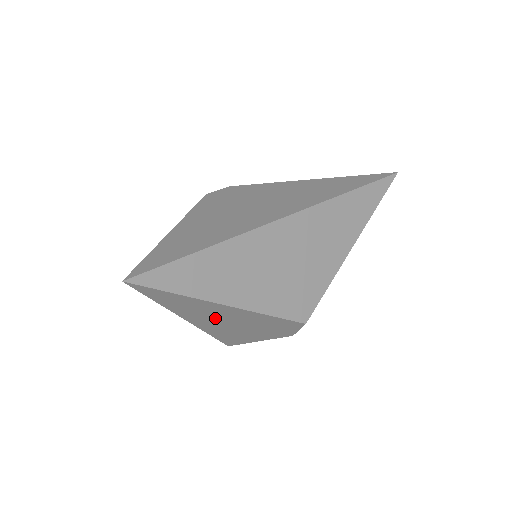
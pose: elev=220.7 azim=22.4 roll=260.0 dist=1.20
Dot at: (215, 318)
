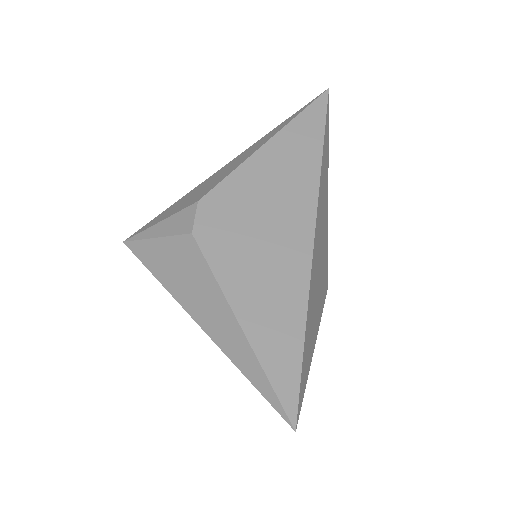
Dot at: occluded
